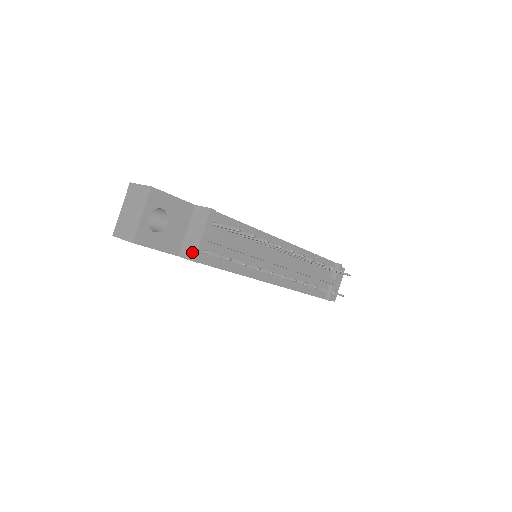
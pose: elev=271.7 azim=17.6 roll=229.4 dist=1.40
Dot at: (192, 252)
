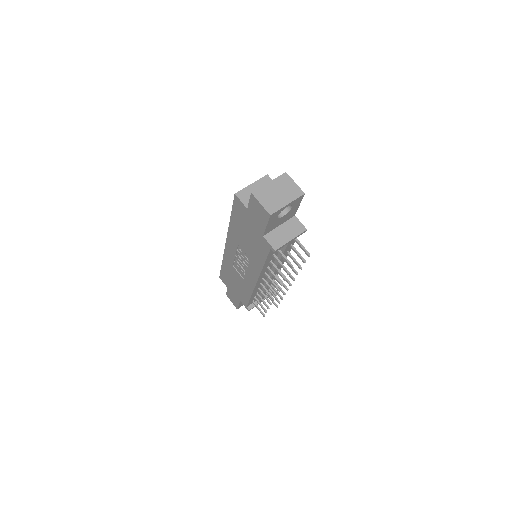
Dot at: (277, 243)
